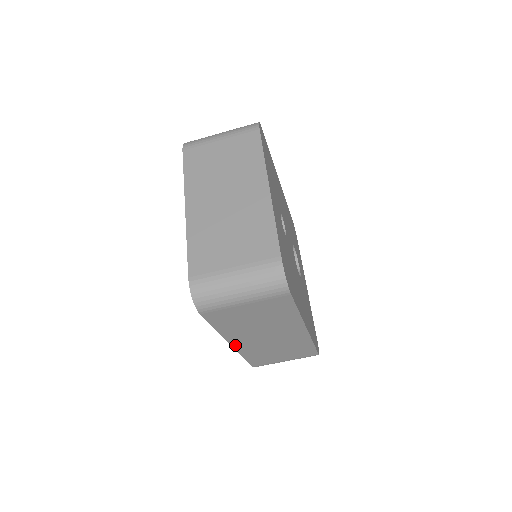
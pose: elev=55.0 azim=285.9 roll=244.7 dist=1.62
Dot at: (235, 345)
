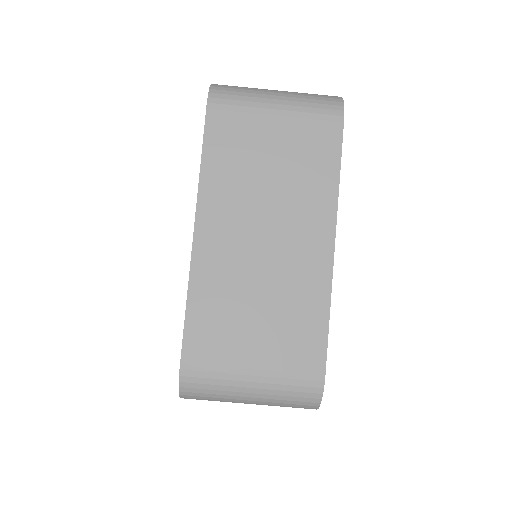
Dot at: occluded
